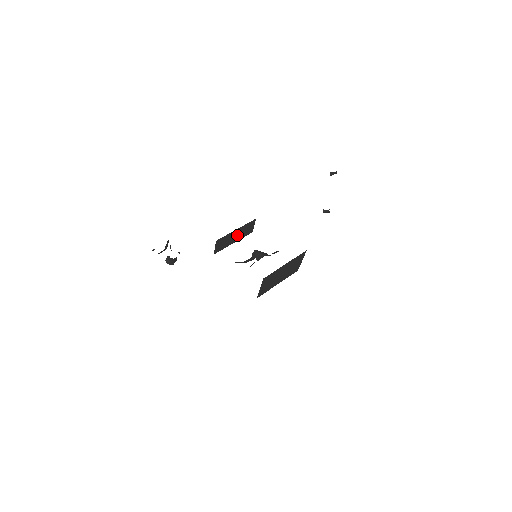
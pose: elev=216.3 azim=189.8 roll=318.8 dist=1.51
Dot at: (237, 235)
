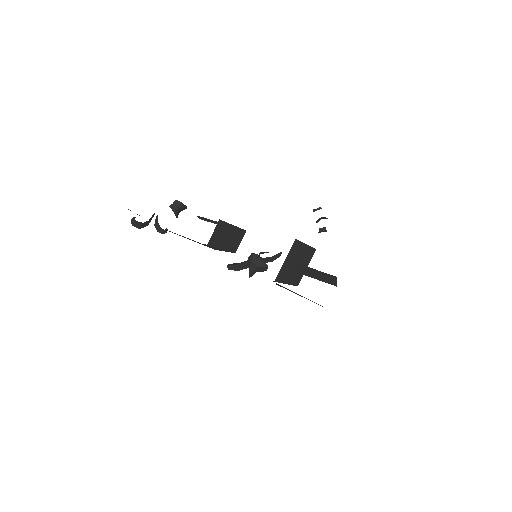
Dot at: (229, 238)
